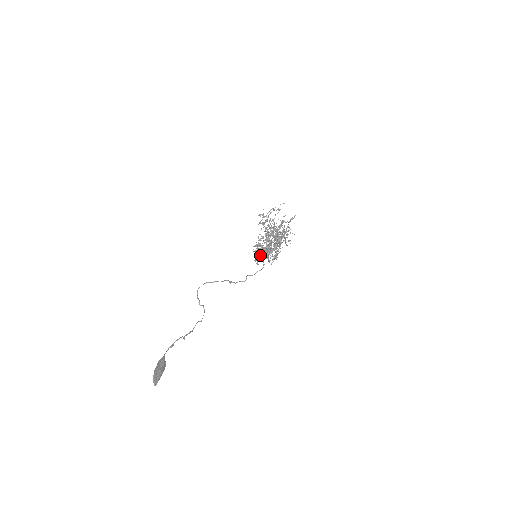
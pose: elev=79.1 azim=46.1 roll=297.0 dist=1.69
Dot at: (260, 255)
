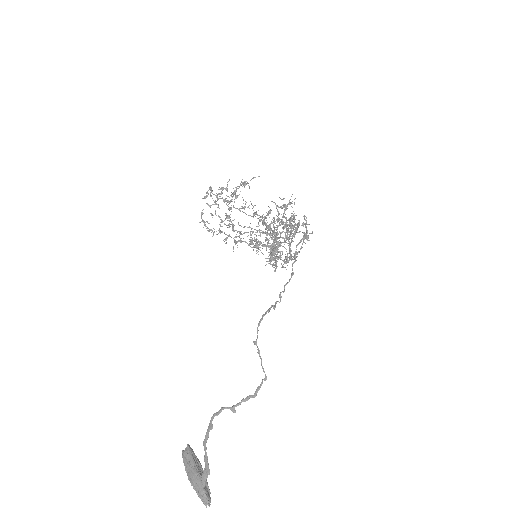
Dot at: (272, 257)
